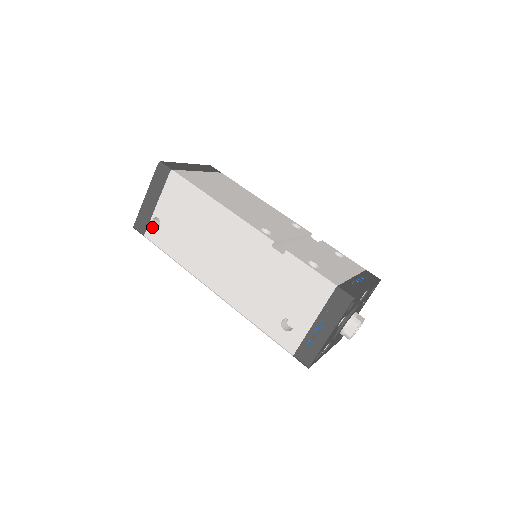
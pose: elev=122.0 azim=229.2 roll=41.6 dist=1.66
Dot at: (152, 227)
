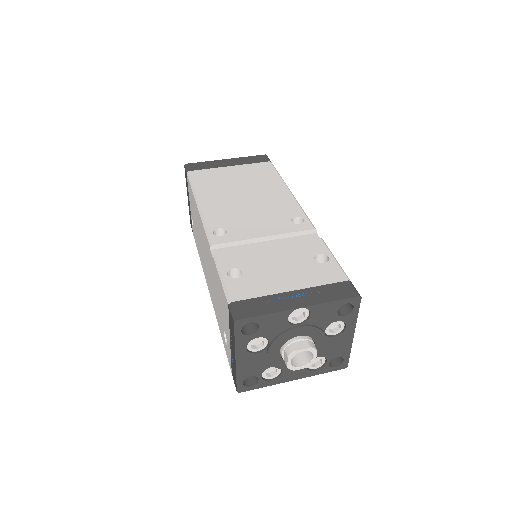
Dot at: (192, 226)
